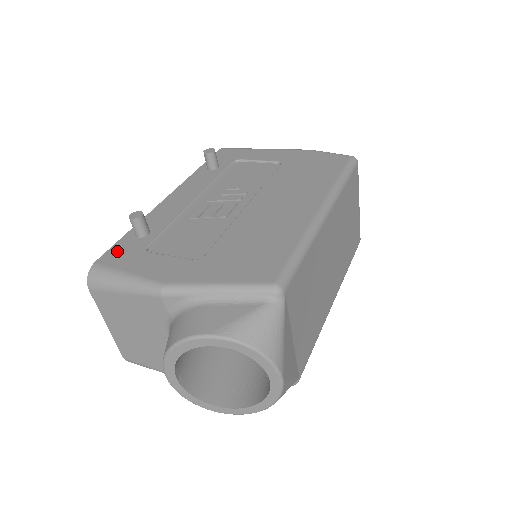
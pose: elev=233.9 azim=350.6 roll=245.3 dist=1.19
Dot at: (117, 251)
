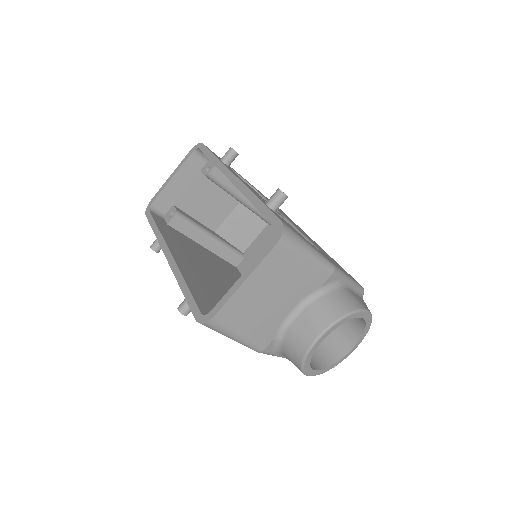
Dot at: (279, 217)
